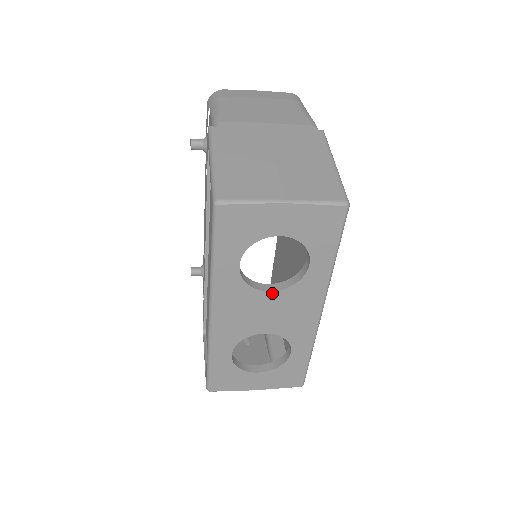
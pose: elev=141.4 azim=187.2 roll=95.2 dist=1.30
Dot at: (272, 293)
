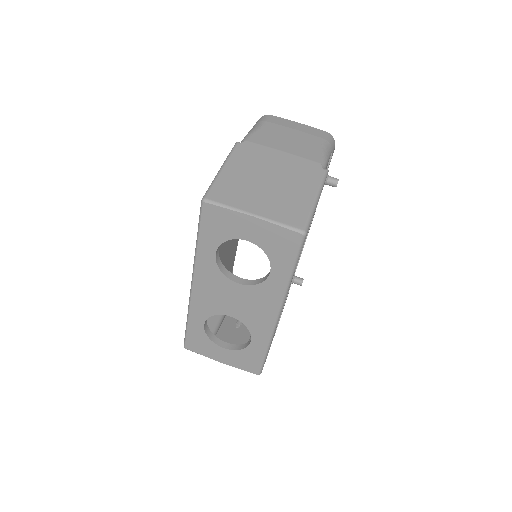
Dot at: (239, 285)
